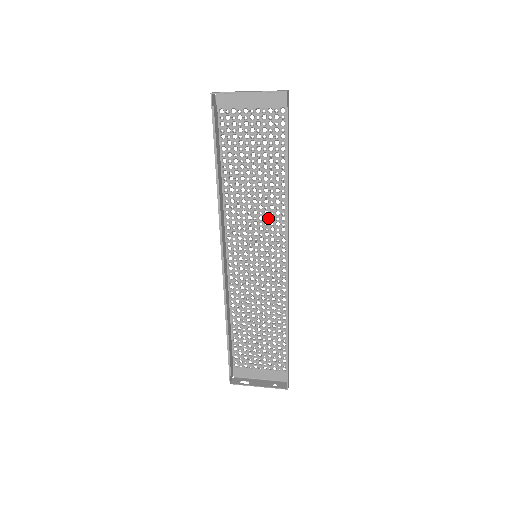
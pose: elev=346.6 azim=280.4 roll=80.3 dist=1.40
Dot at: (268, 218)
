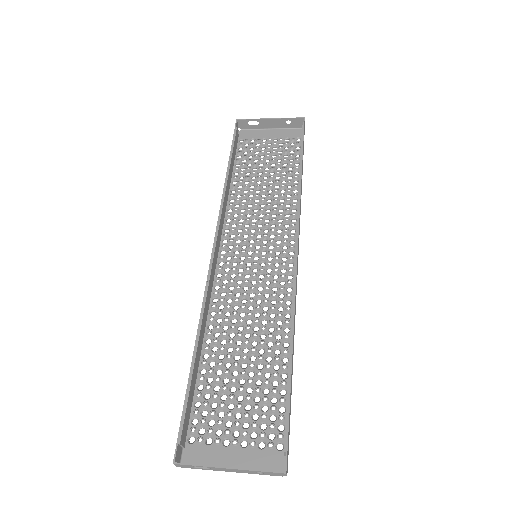
Dot at: (276, 219)
